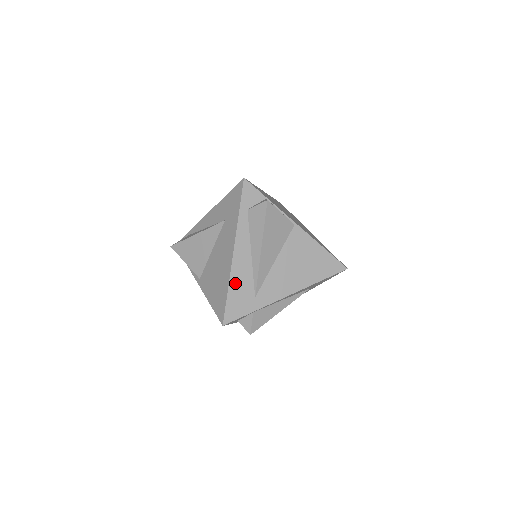
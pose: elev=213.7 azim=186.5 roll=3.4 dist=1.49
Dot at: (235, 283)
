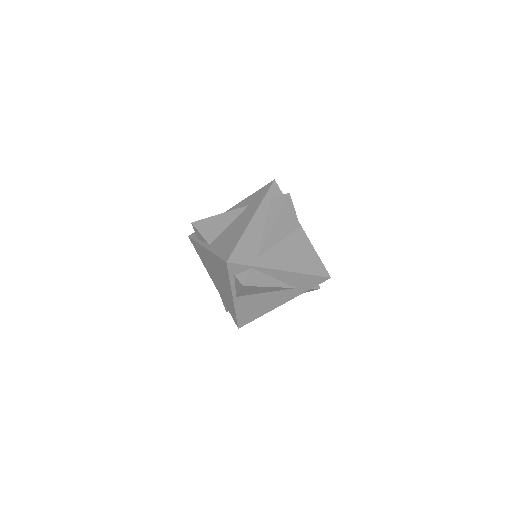
Dot at: (246, 238)
